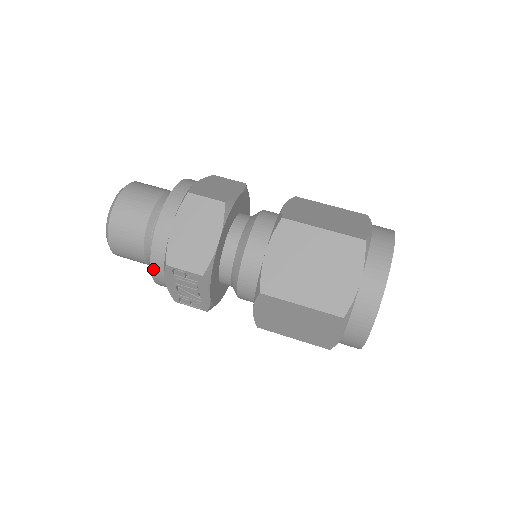
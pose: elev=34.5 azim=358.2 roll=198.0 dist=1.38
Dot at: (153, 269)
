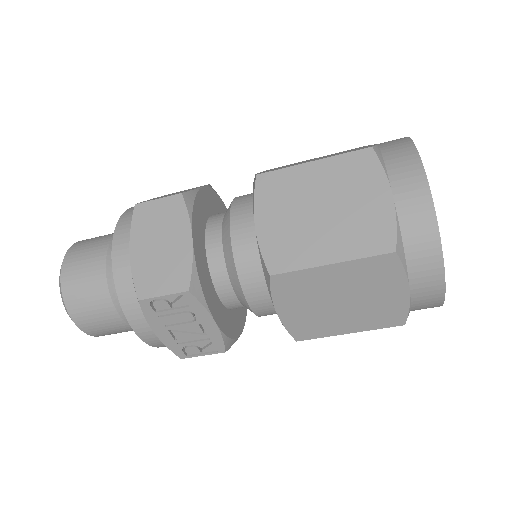
Dot at: (131, 321)
